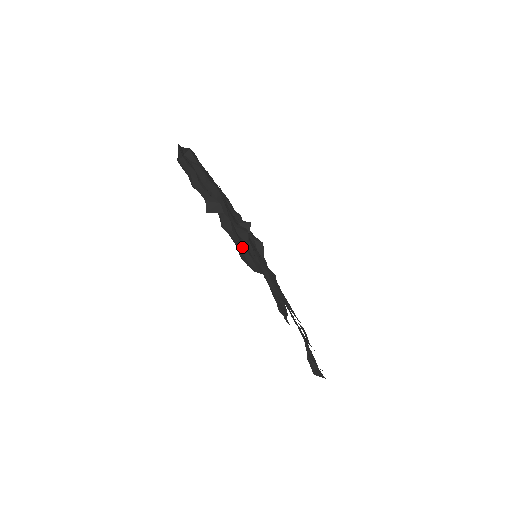
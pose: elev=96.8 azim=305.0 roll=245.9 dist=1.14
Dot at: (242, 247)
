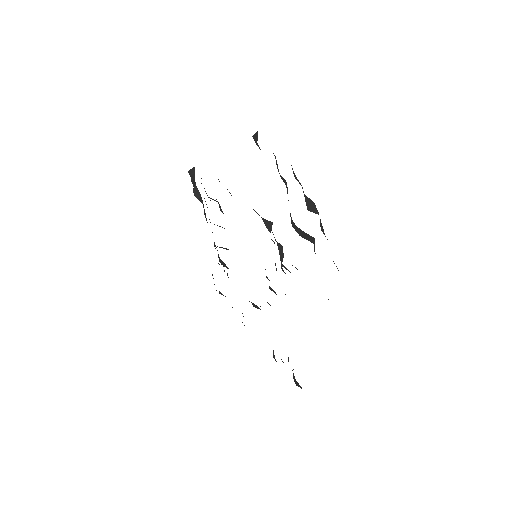
Dot at: occluded
